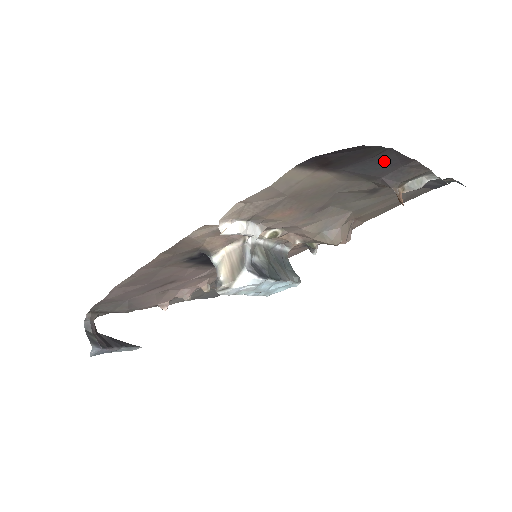
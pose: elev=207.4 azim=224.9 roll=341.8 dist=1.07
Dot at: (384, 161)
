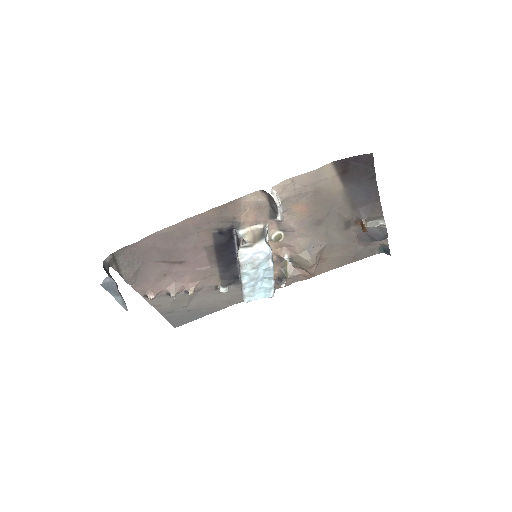
Dot at: (368, 190)
